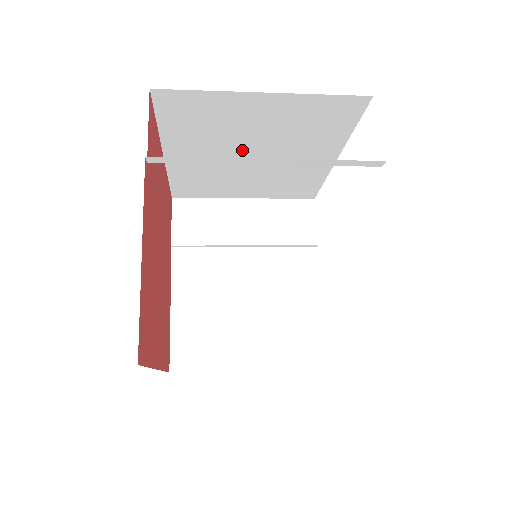
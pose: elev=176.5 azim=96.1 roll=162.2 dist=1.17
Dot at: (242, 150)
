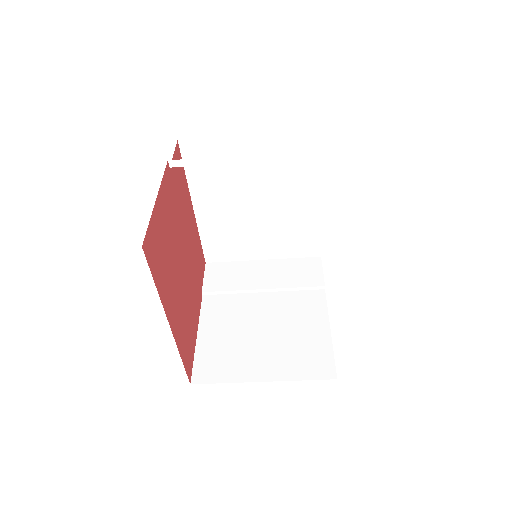
Dot at: (248, 197)
